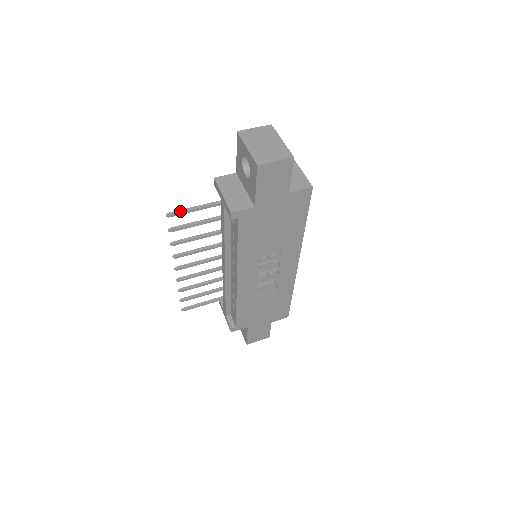
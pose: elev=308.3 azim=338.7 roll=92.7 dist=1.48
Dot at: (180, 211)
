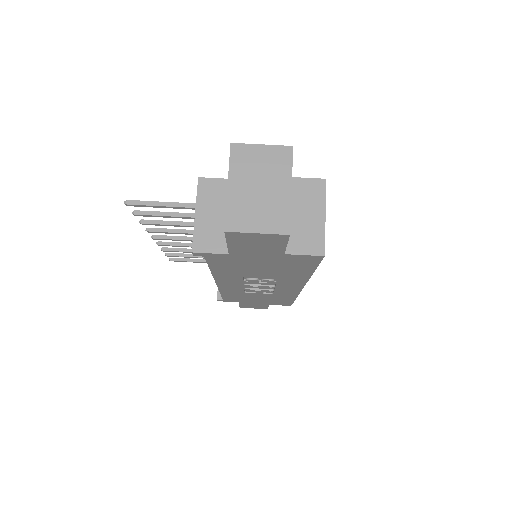
Dot at: (144, 203)
